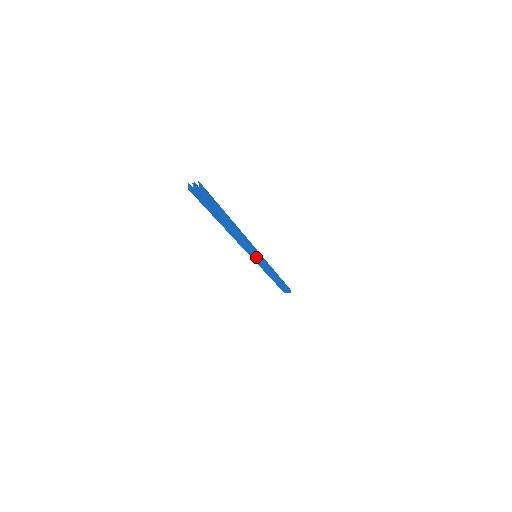
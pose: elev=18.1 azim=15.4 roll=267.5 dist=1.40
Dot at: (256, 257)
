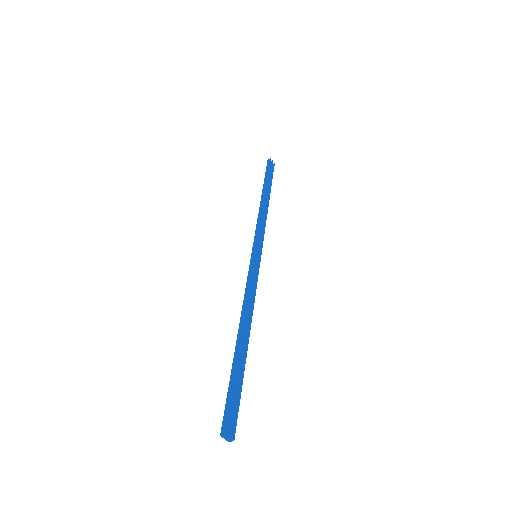
Dot at: (255, 257)
